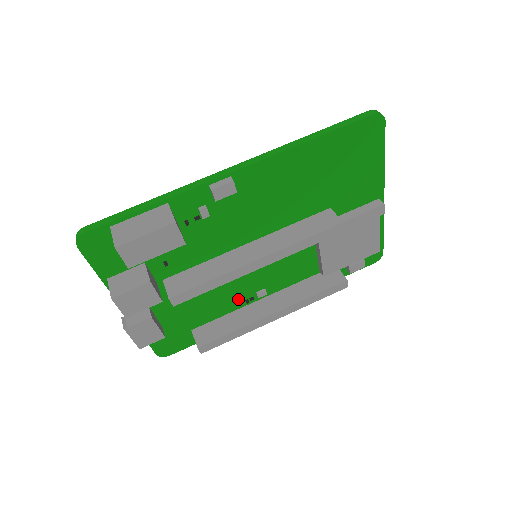
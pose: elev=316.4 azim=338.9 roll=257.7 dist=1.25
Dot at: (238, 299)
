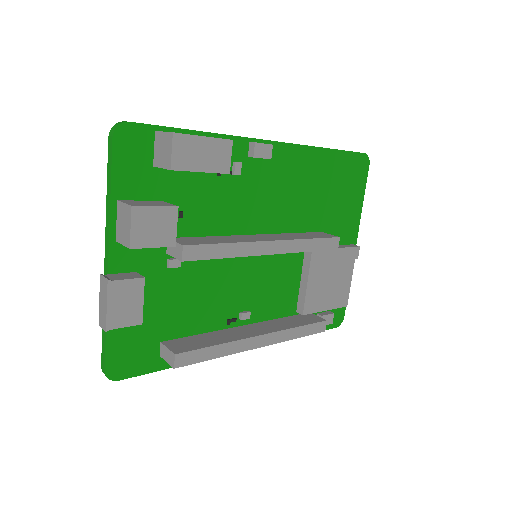
Dot at: (221, 314)
